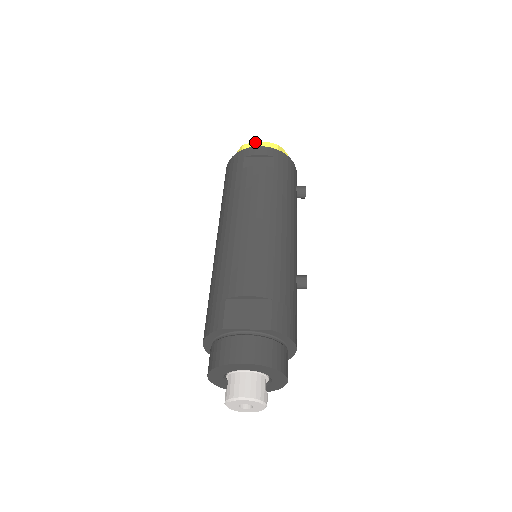
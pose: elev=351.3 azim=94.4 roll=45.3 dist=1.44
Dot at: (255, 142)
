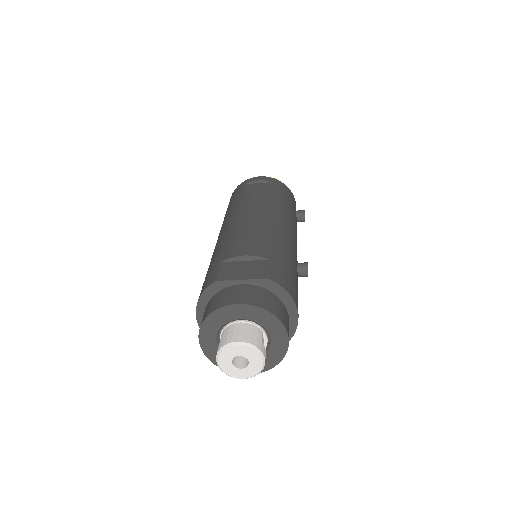
Dot at: occluded
